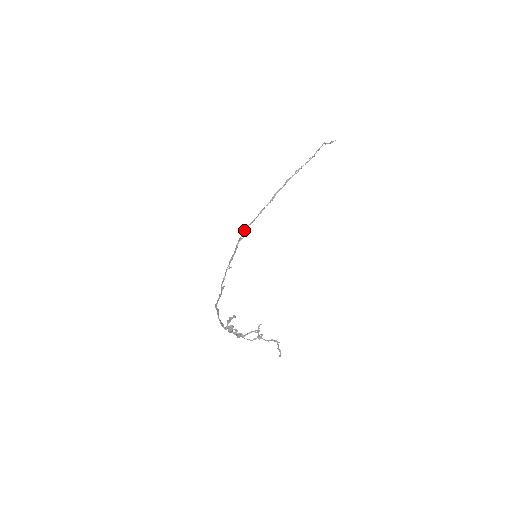
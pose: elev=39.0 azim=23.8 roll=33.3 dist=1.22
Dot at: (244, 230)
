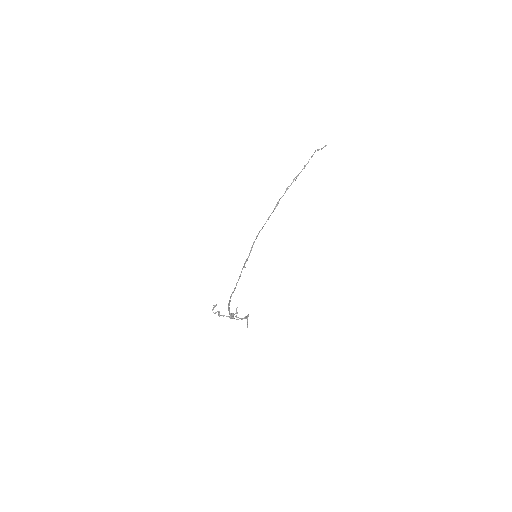
Dot at: occluded
